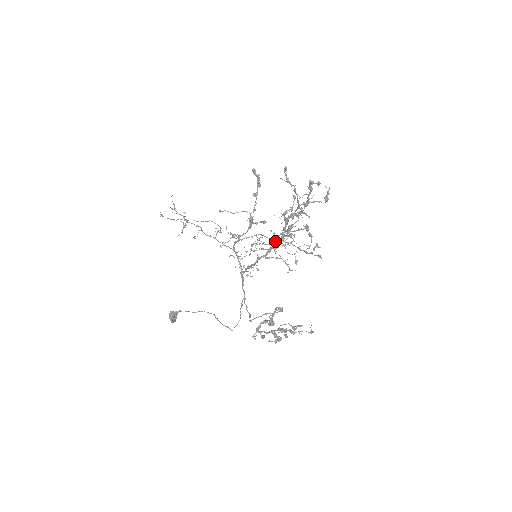
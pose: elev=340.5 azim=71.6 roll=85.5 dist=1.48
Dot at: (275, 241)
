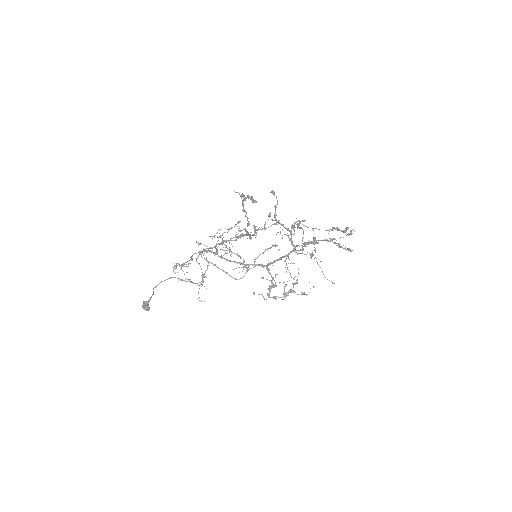
Dot at: (257, 230)
